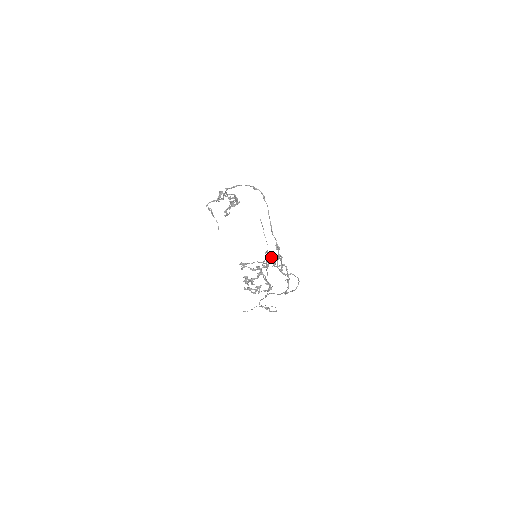
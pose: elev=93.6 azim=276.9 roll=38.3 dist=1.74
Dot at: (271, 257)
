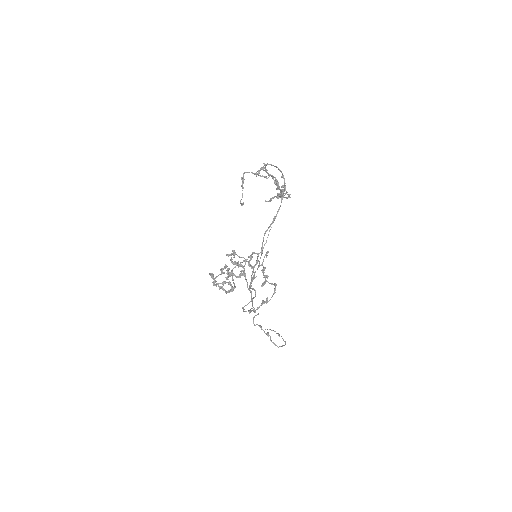
Dot at: (250, 259)
